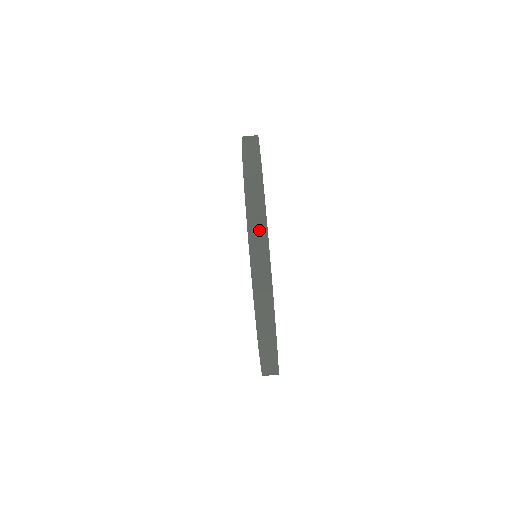
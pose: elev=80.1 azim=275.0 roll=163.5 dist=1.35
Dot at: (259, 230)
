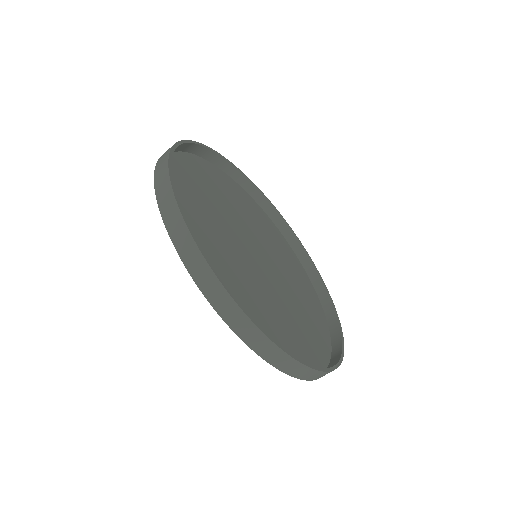
Dot at: (282, 360)
